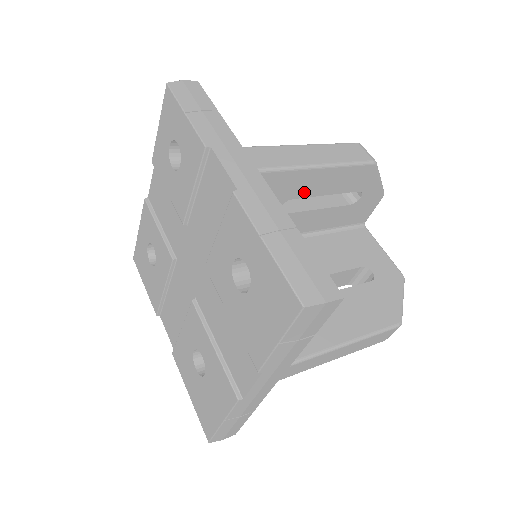
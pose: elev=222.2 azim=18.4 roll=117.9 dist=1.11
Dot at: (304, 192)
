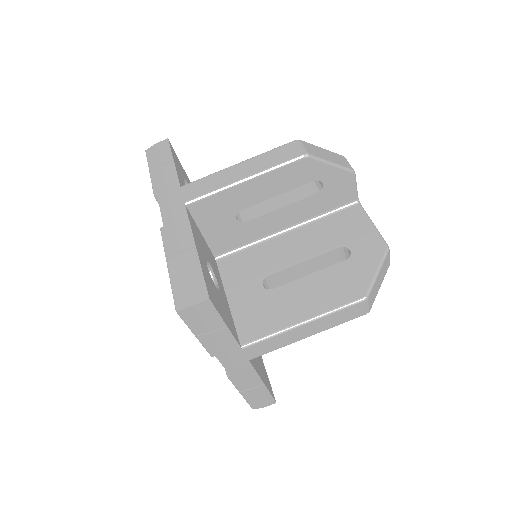
Dot at: (249, 202)
